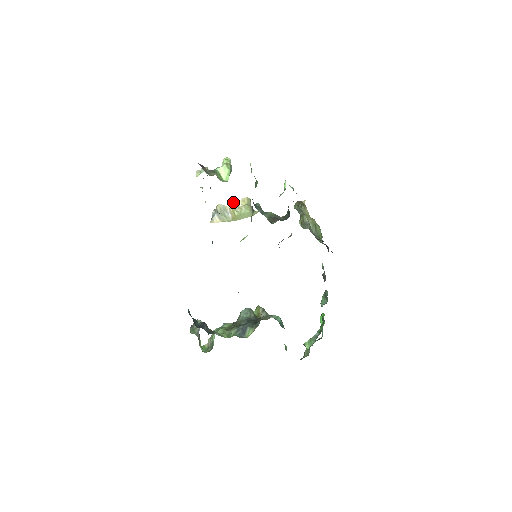
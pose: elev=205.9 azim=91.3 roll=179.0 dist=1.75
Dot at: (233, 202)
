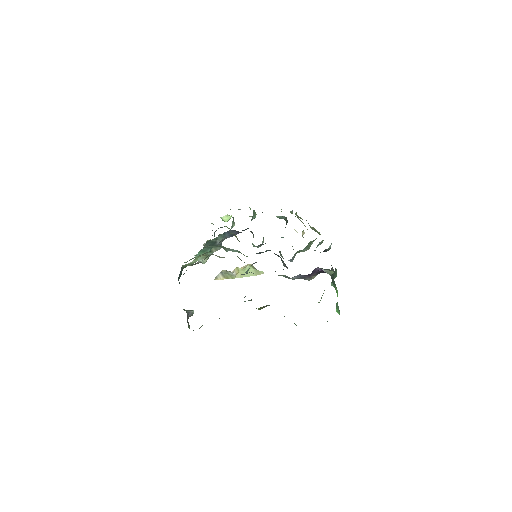
Dot at: occluded
